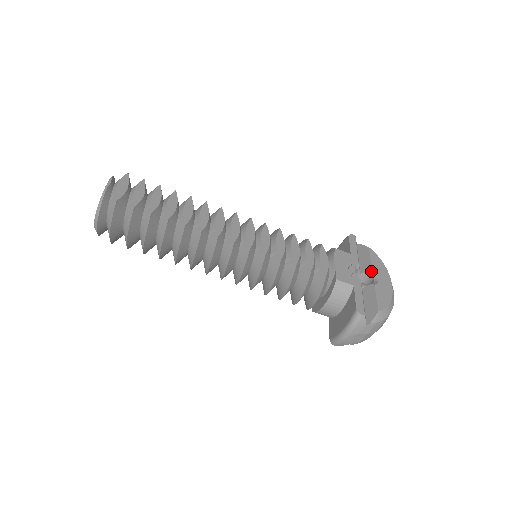
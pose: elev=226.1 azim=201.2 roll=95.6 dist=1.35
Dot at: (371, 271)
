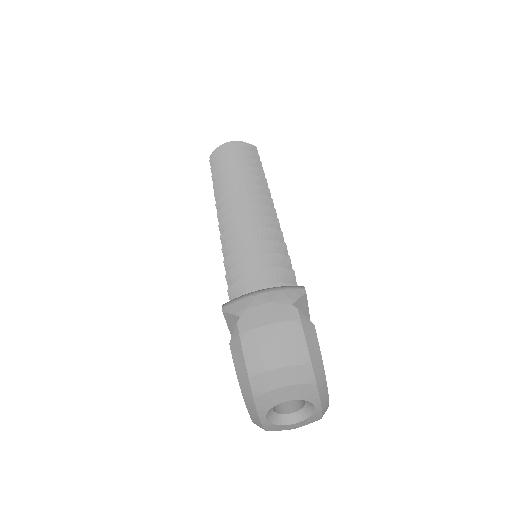
Dot at: occluded
